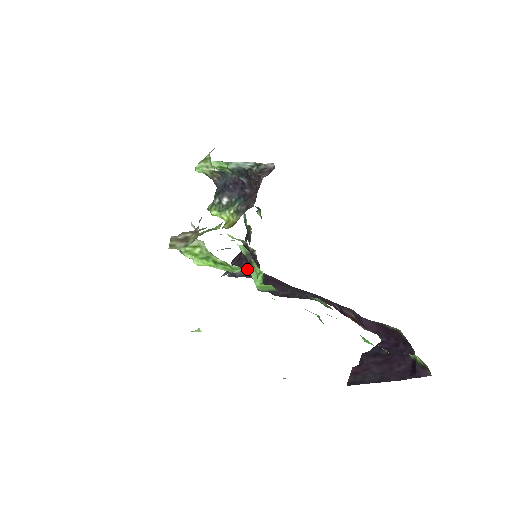
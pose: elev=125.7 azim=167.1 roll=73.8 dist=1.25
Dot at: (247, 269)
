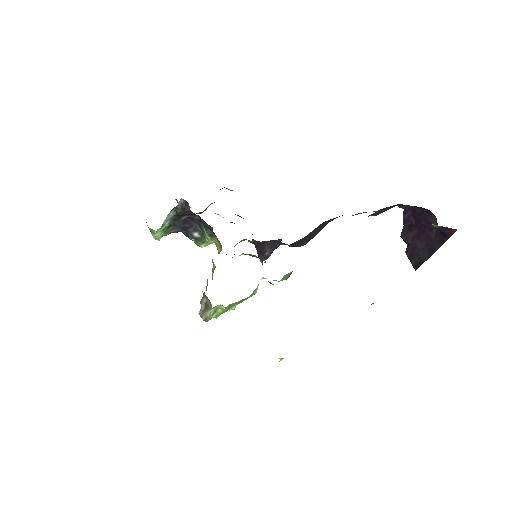
Dot at: occluded
